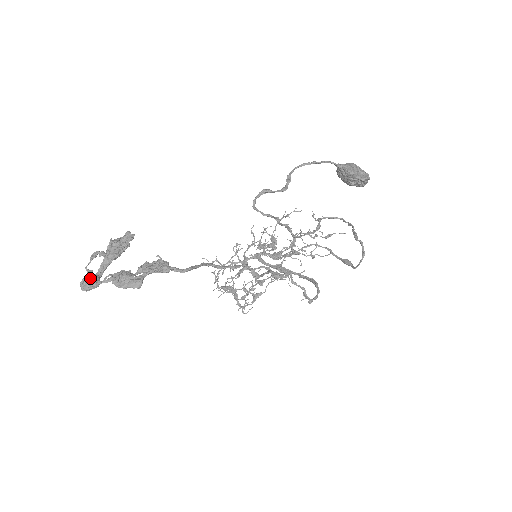
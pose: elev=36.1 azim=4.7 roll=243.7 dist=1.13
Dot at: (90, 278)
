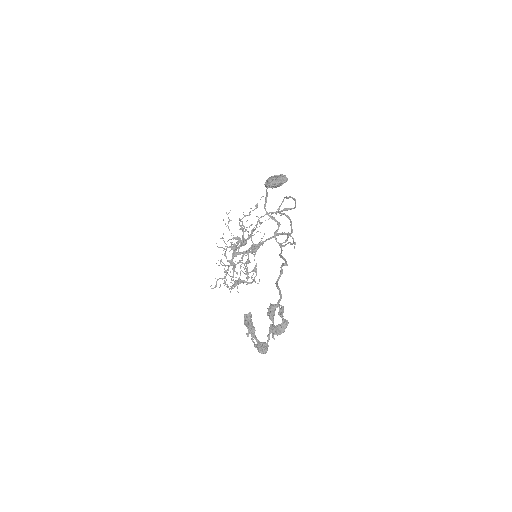
Dot at: (262, 347)
